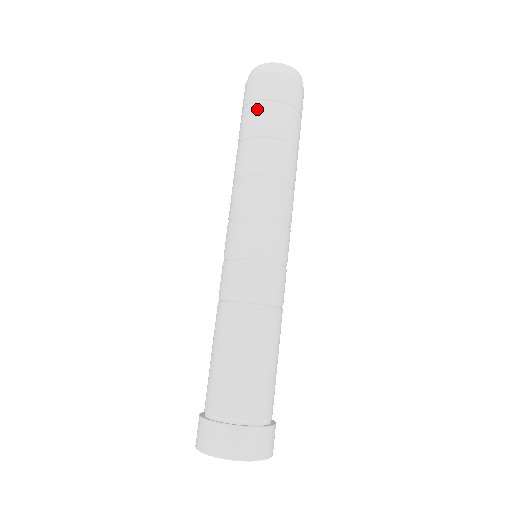
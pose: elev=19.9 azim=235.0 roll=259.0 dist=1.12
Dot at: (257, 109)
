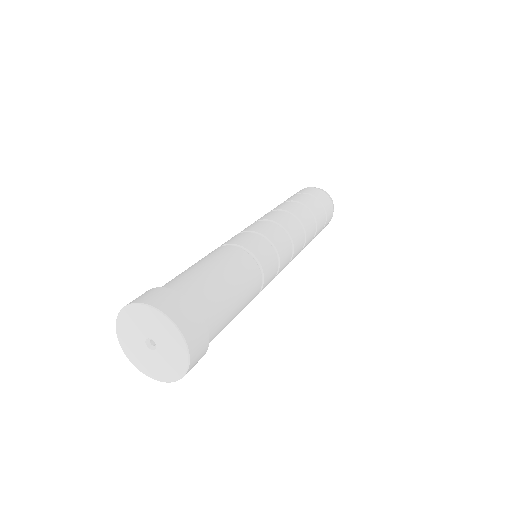
Dot at: (316, 200)
